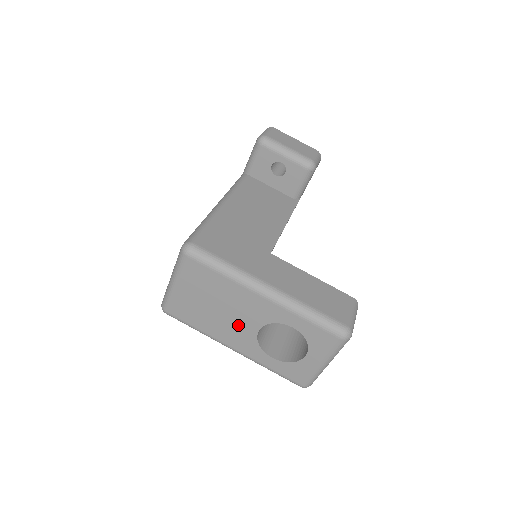
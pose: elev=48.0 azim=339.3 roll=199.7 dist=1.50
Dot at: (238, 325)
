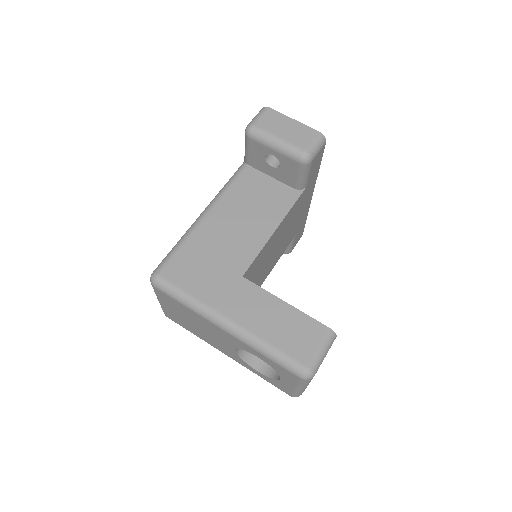
Dot at: (219, 342)
